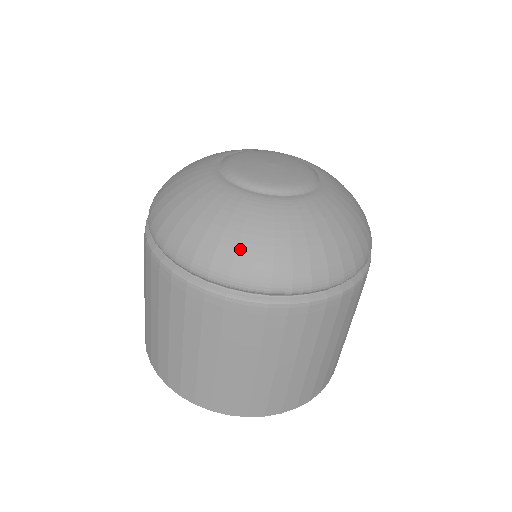
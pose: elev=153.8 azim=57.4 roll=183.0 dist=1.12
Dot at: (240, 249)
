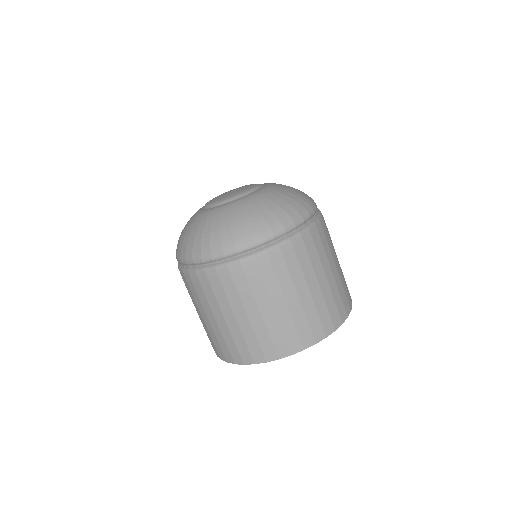
Dot at: (189, 241)
